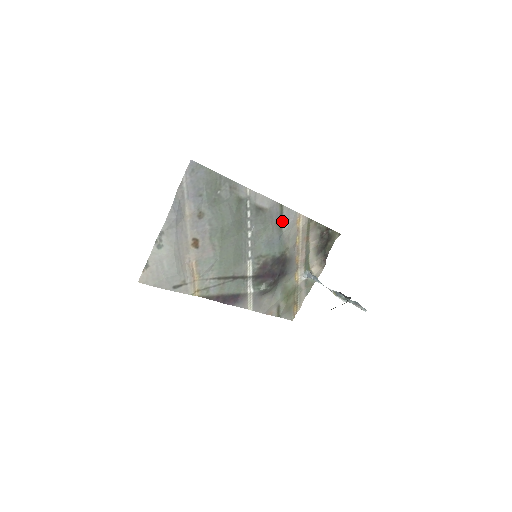
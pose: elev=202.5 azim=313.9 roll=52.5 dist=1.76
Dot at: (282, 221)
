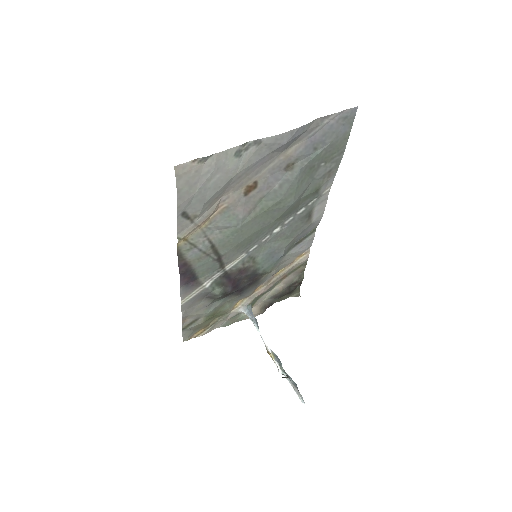
Dot at: (298, 243)
